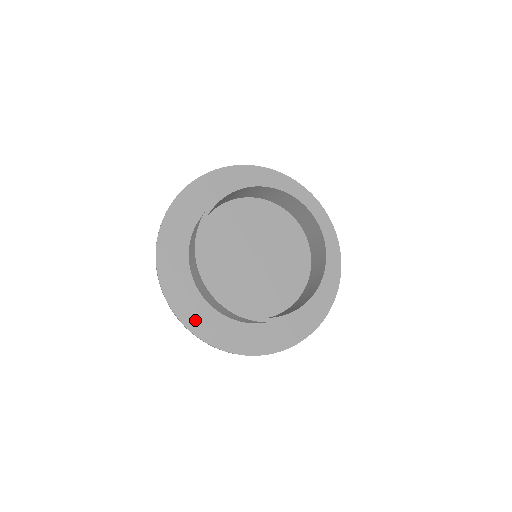
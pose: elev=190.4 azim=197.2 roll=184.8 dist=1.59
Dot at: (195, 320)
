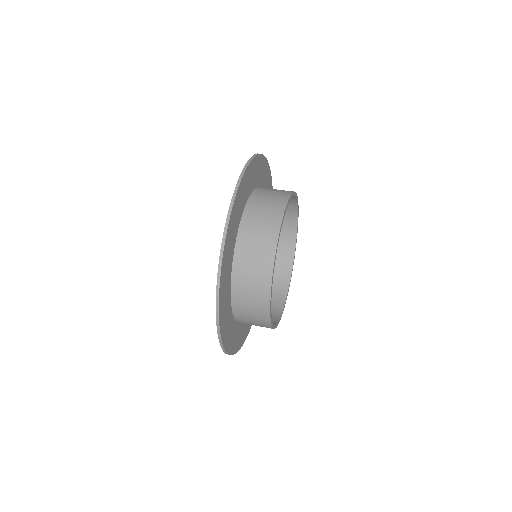
Dot at: (244, 335)
